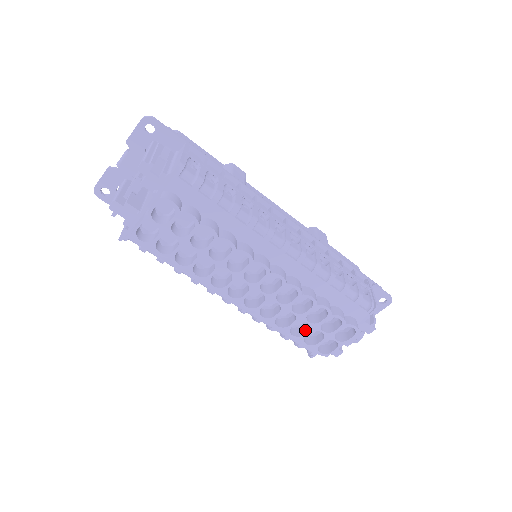
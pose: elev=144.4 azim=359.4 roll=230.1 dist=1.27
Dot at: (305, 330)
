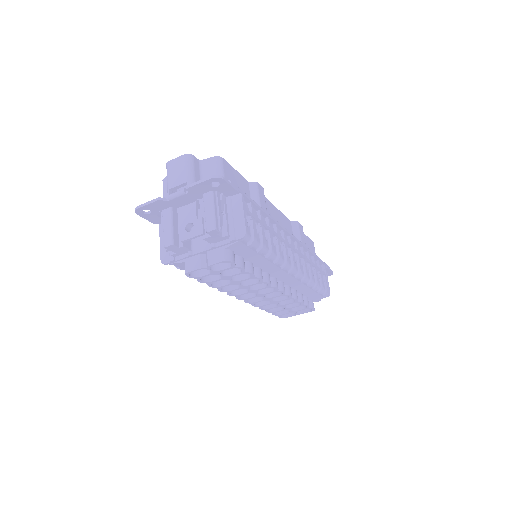
Dot at: (278, 308)
